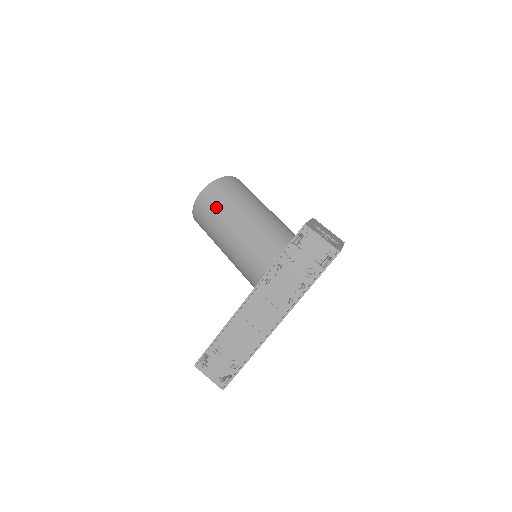
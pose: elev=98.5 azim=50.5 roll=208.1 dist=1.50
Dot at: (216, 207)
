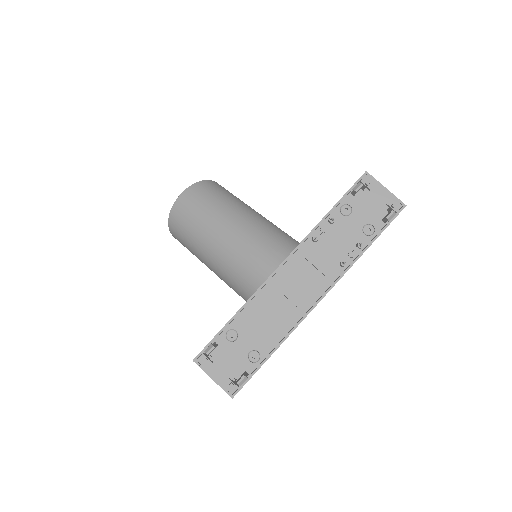
Dot at: (206, 204)
